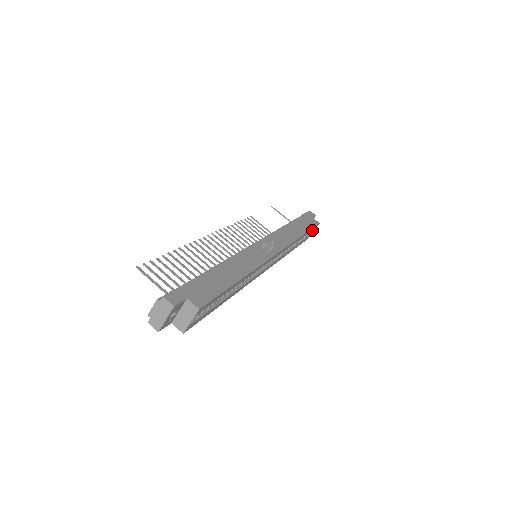
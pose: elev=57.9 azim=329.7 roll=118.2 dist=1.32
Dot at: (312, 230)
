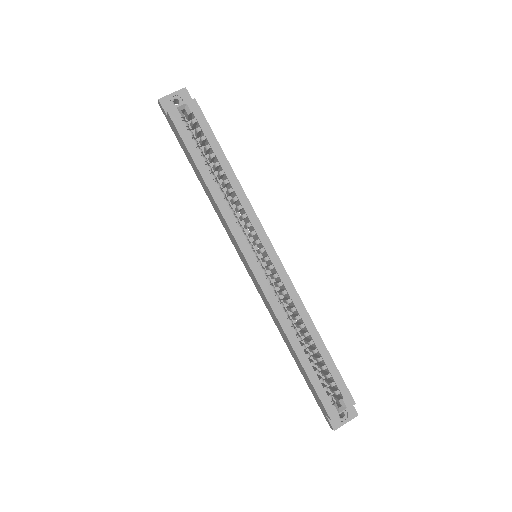
Dot at: (340, 390)
